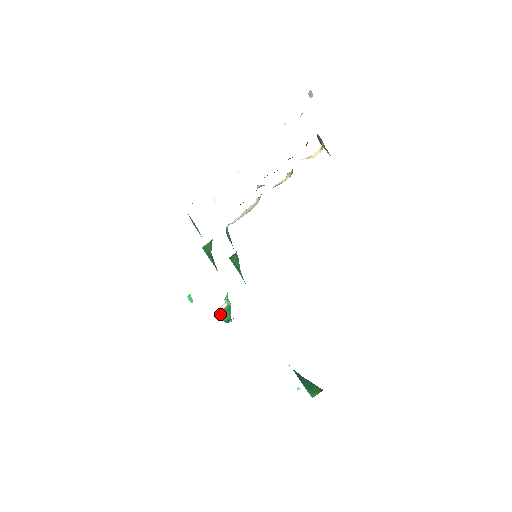
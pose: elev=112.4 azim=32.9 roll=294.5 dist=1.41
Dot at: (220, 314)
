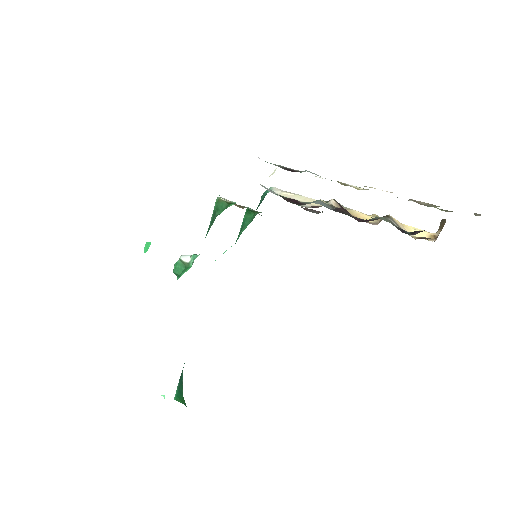
Dot at: occluded
